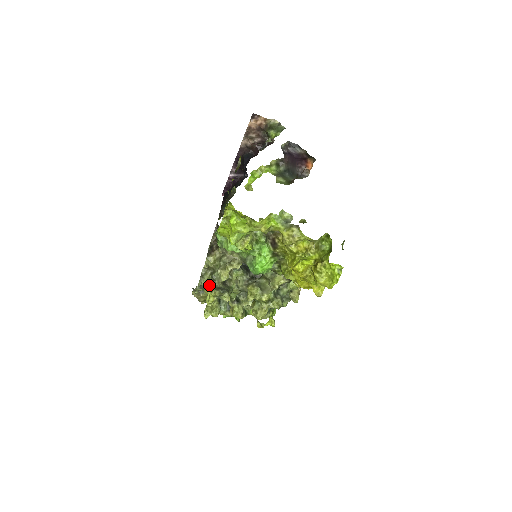
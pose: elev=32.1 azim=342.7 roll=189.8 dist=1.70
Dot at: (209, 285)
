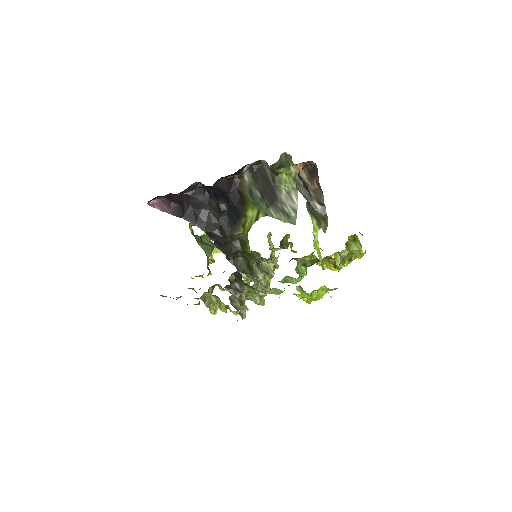
Dot at: (236, 309)
